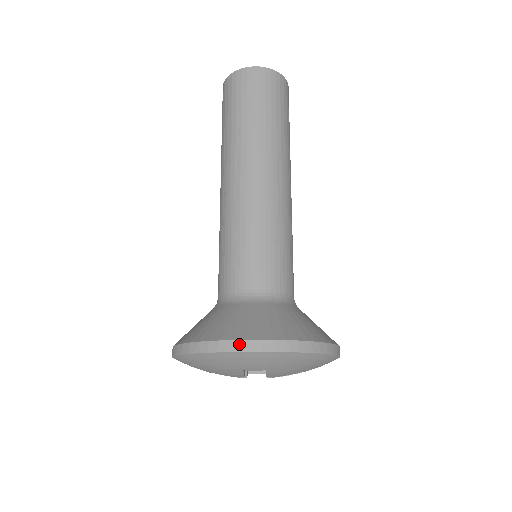
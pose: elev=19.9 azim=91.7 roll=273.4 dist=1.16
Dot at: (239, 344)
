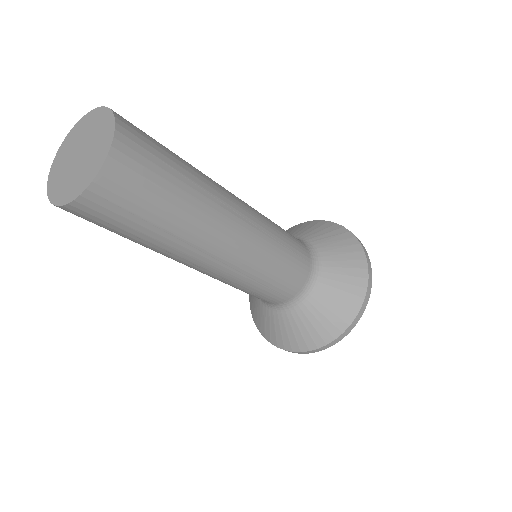
Dot at: (259, 330)
